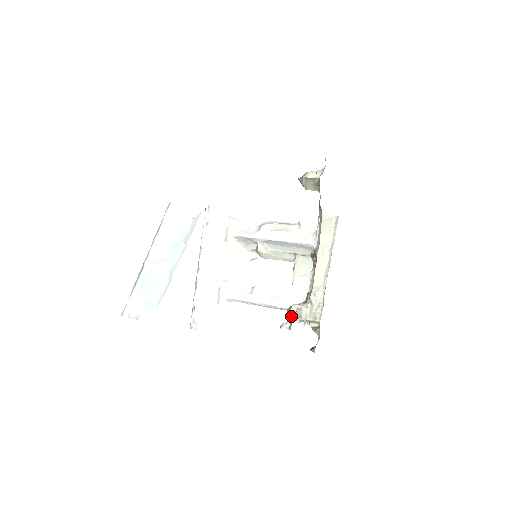
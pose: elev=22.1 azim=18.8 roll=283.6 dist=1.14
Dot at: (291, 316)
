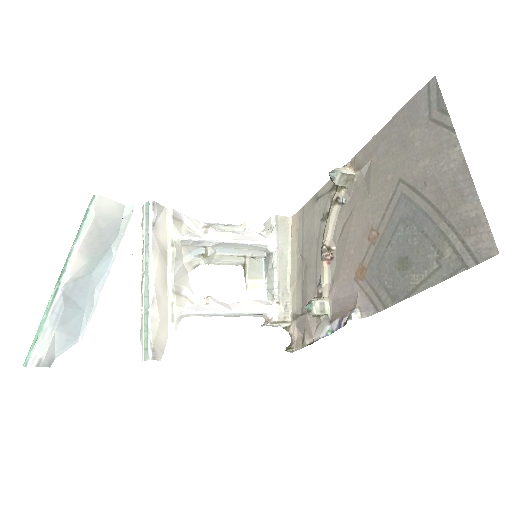
Dot at: (316, 312)
